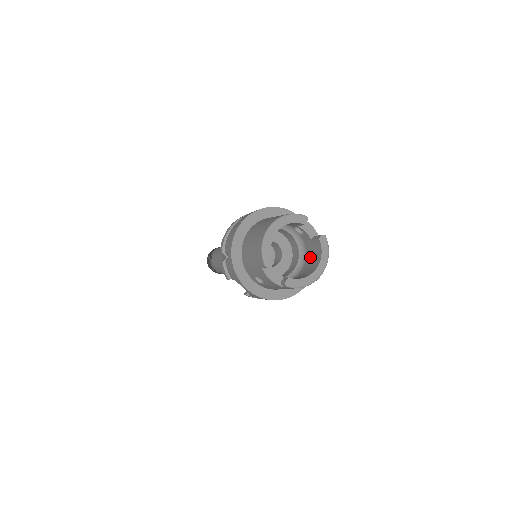
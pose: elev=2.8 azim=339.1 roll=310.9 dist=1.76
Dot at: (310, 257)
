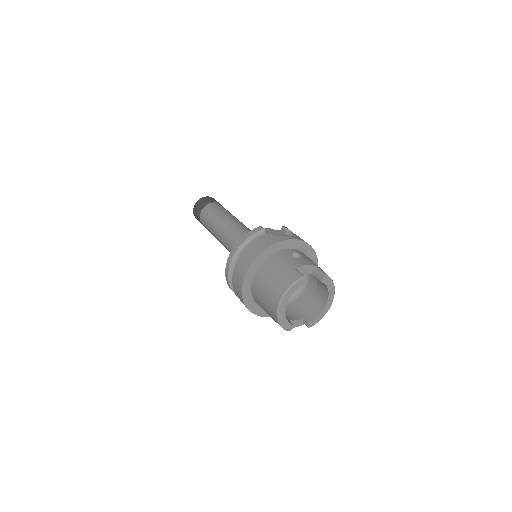
Dot at: occluded
